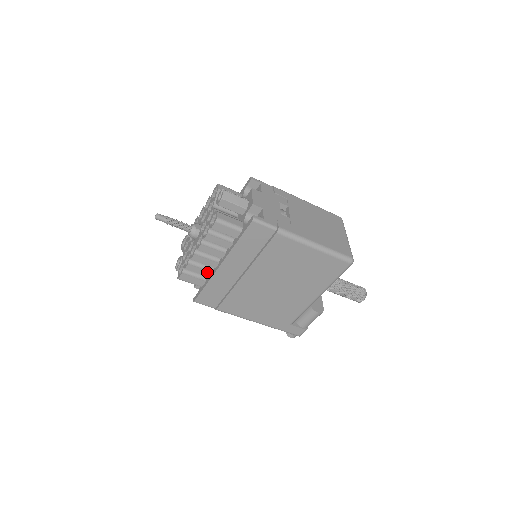
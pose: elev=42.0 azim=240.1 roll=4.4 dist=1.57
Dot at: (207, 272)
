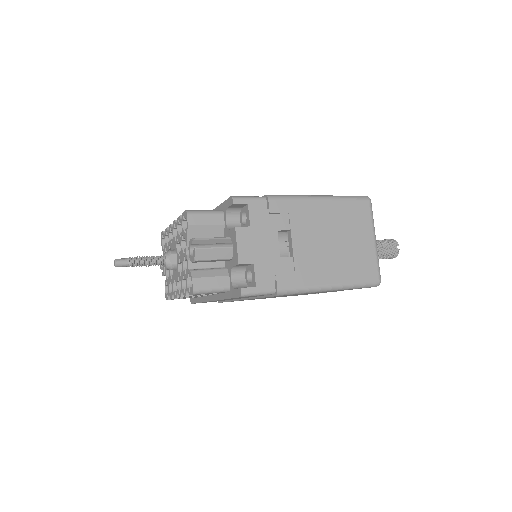
Dot at: (198, 296)
